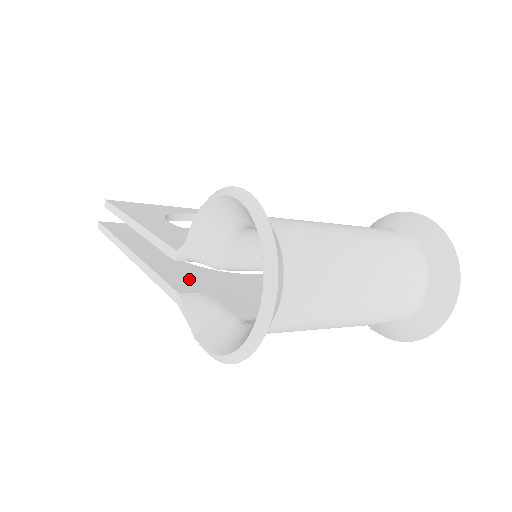
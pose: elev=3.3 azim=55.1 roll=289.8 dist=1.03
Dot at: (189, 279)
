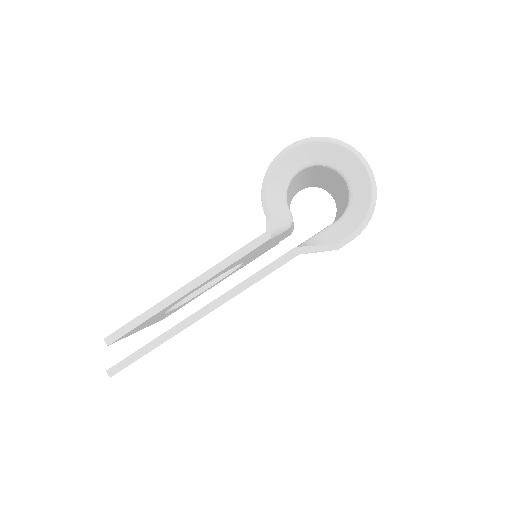
Dot at: occluded
